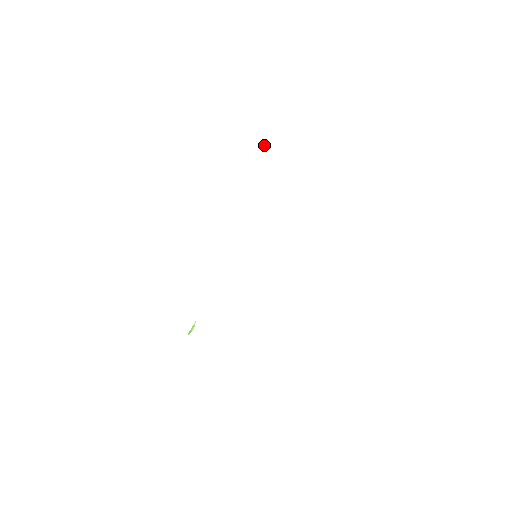
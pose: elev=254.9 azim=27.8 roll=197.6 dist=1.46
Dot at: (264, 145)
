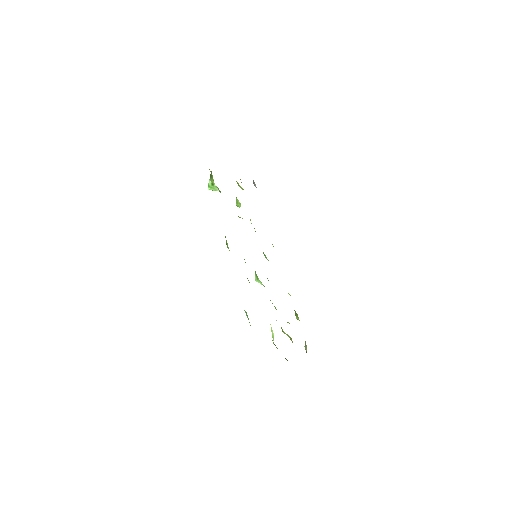
Dot at: (209, 180)
